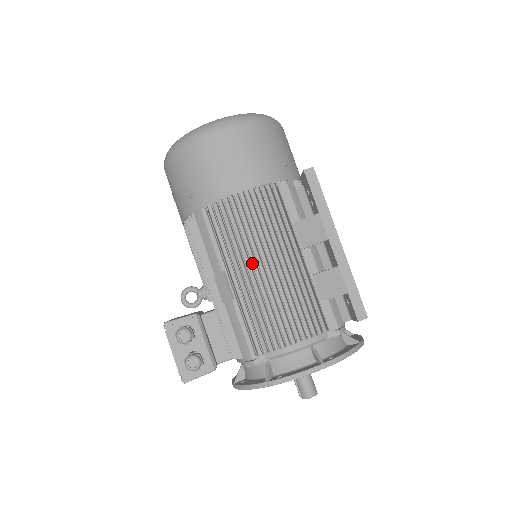
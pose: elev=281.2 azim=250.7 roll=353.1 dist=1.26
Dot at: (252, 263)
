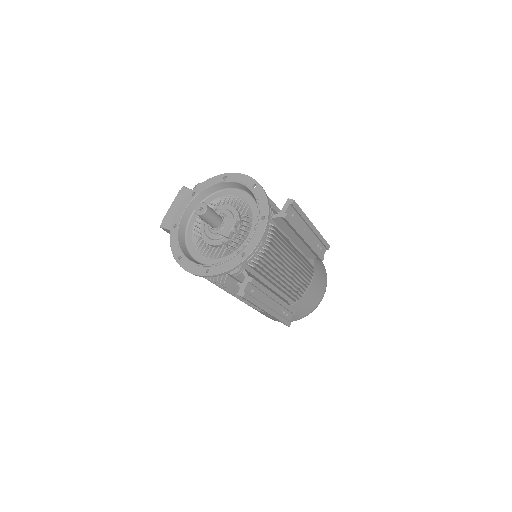
Dot at: occluded
